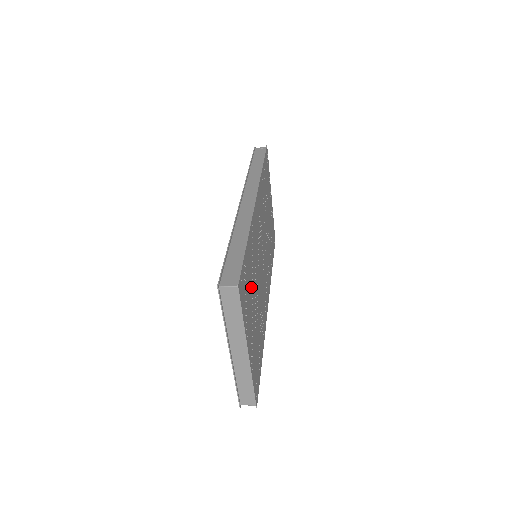
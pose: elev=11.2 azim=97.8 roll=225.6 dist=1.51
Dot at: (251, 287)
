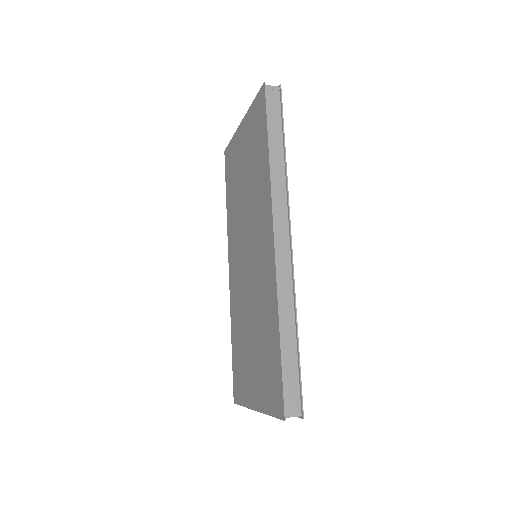
Dot at: occluded
